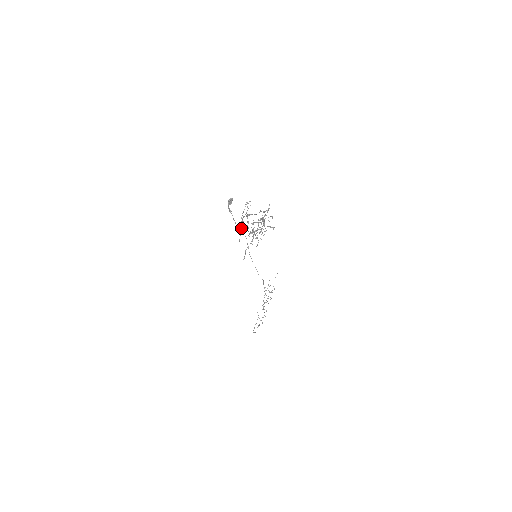
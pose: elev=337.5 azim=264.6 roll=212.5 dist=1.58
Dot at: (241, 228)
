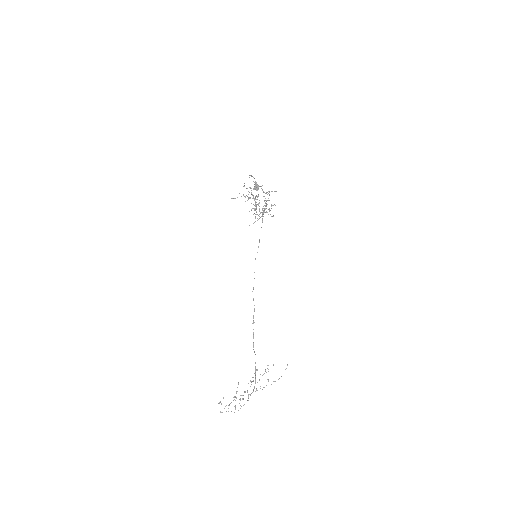
Dot at: occluded
